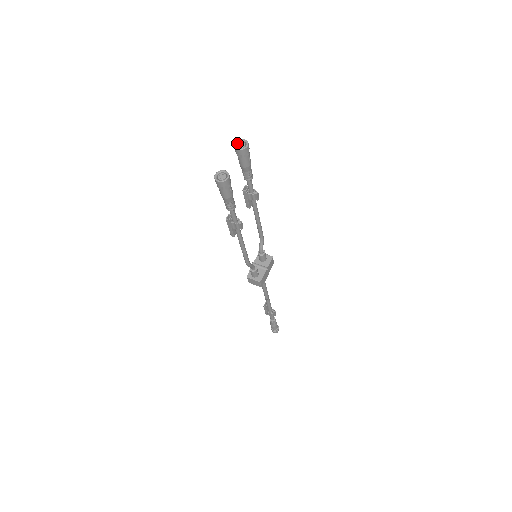
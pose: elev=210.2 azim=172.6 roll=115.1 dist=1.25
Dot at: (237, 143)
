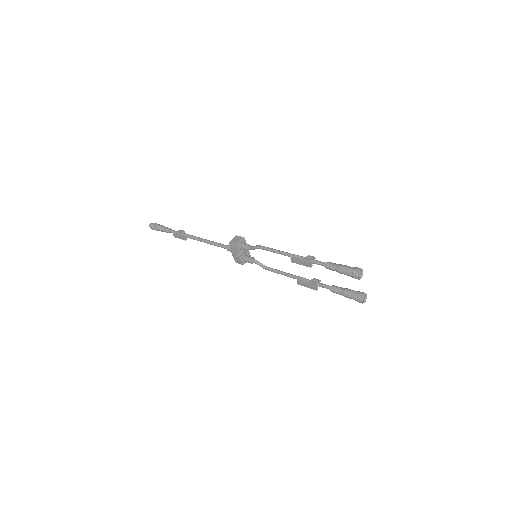
Dot at: (357, 276)
